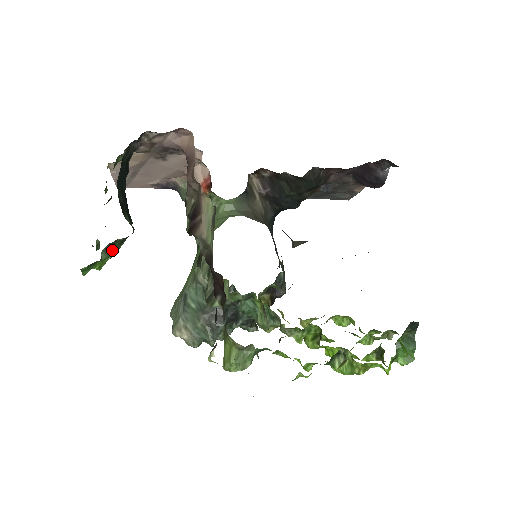
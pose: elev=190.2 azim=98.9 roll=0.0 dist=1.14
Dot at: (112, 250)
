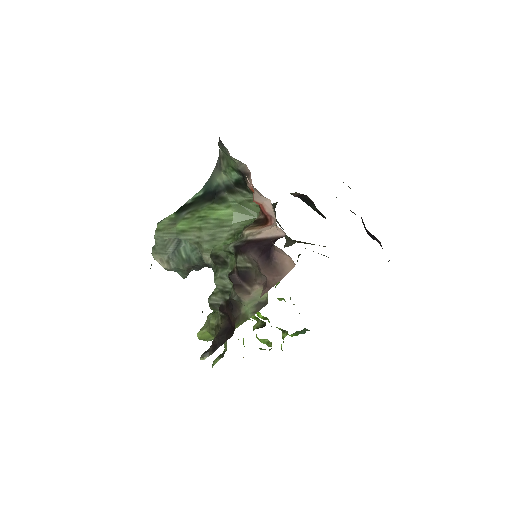
Dot at: occluded
